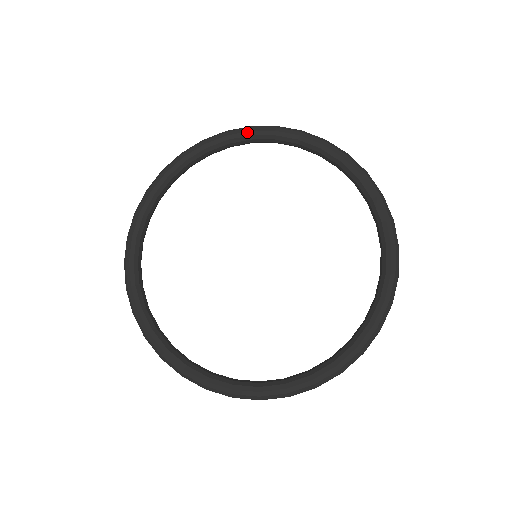
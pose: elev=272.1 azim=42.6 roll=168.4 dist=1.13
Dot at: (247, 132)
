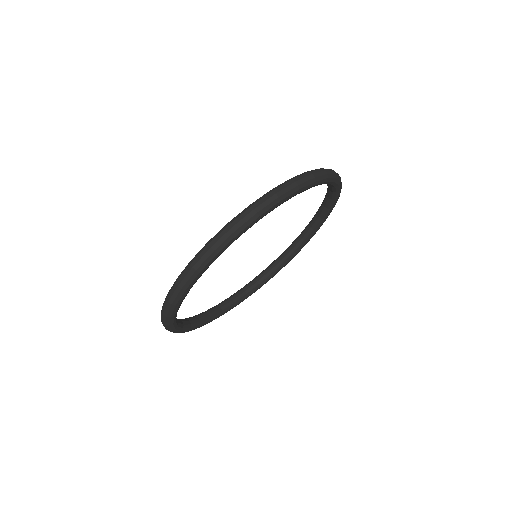
Dot at: occluded
